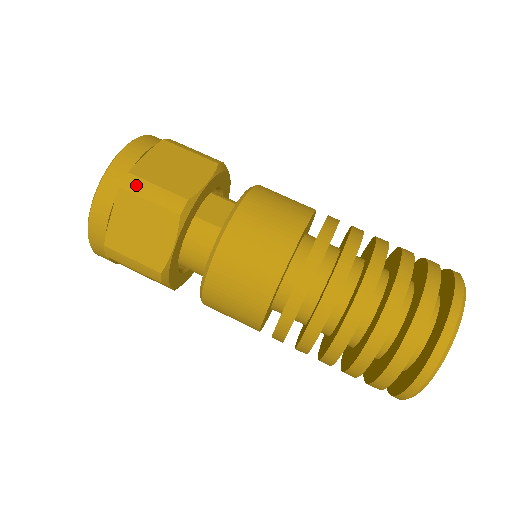
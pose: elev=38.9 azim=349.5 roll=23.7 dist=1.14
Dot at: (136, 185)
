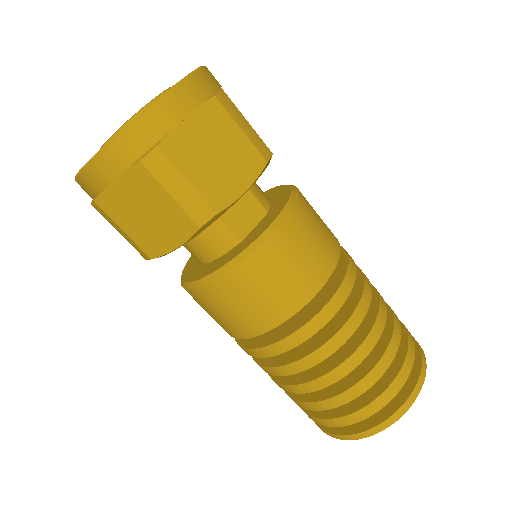
Dot at: (161, 168)
